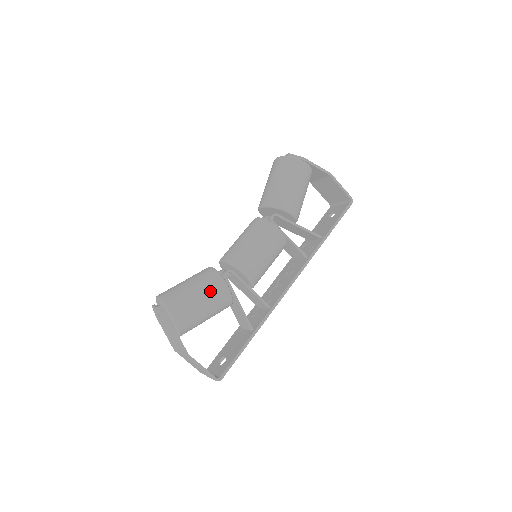
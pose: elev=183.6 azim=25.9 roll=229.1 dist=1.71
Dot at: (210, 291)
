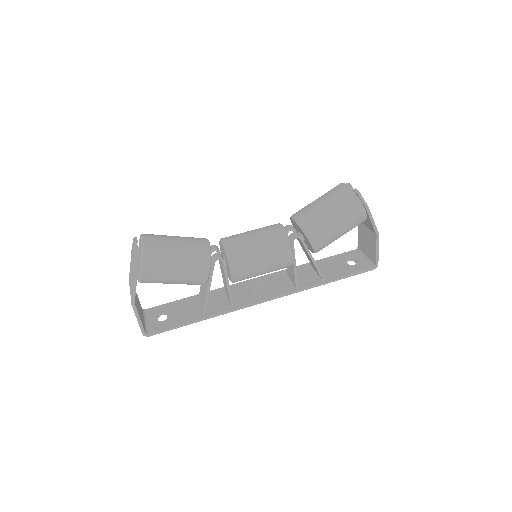
Dot at: (191, 268)
